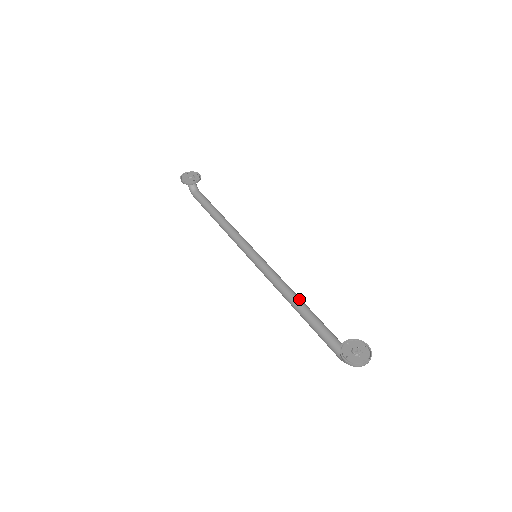
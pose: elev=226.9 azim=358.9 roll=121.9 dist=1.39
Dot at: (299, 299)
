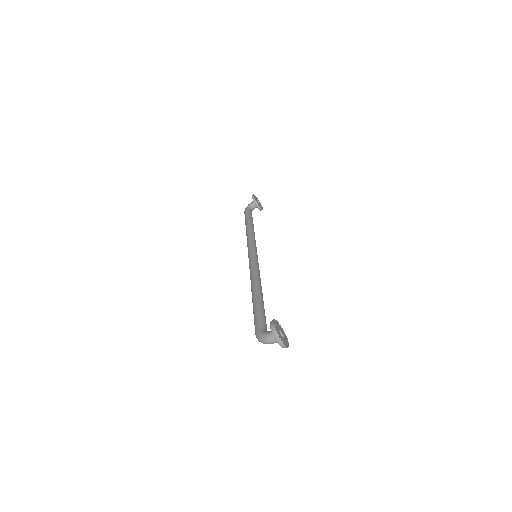
Dot at: occluded
